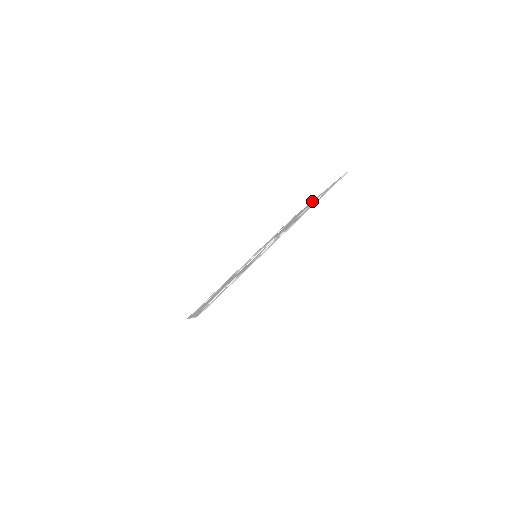
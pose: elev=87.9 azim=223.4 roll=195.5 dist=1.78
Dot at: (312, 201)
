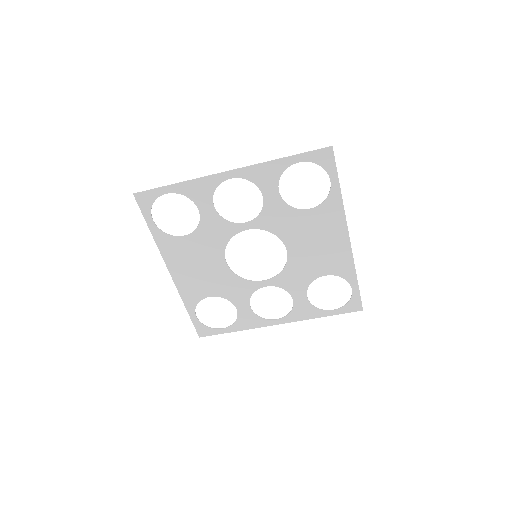
Dot at: (342, 233)
